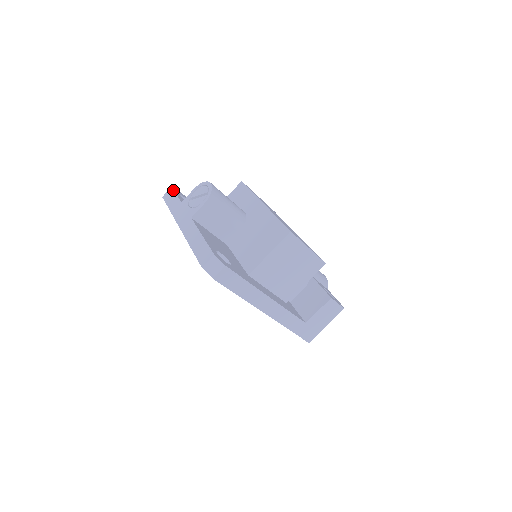
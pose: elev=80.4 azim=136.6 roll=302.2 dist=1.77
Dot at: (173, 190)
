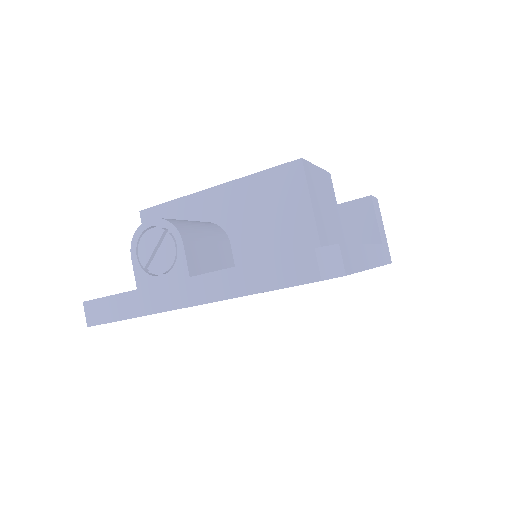
Dot at: (94, 300)
